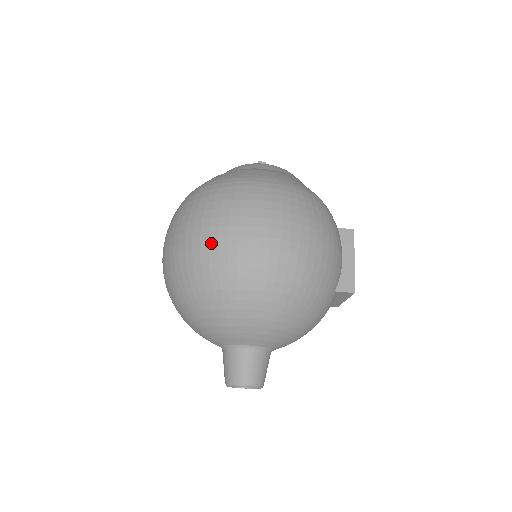
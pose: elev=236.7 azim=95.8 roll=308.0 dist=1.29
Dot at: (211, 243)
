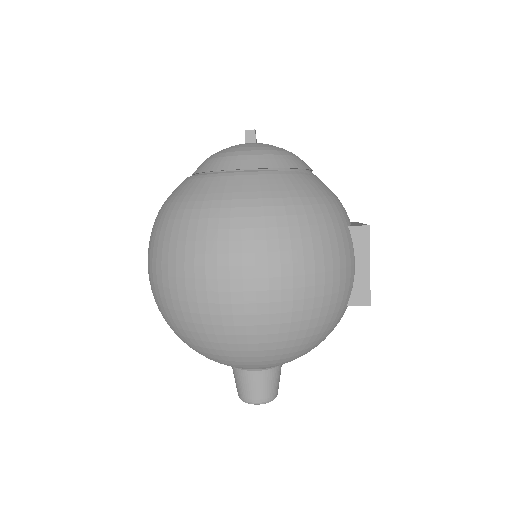
Dot at: (189, 297)
